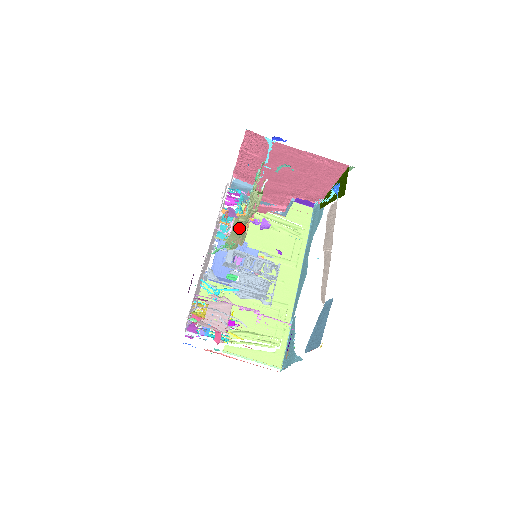
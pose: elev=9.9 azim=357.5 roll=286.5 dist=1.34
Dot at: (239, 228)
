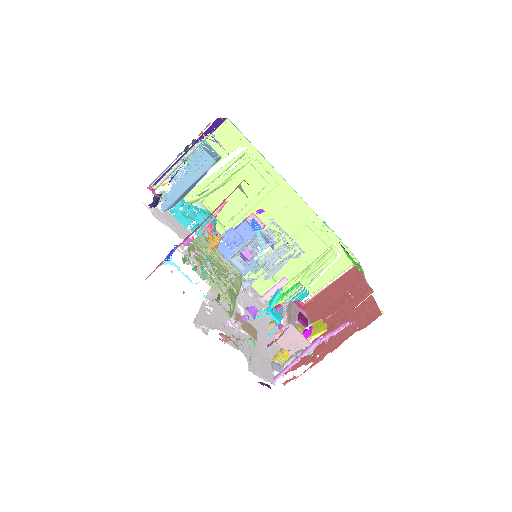
Dot at: occluded
